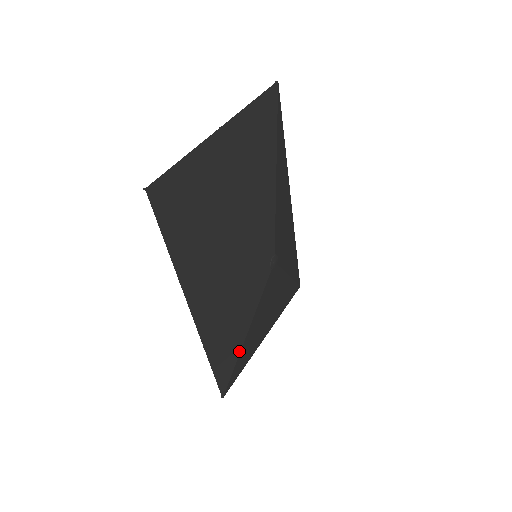
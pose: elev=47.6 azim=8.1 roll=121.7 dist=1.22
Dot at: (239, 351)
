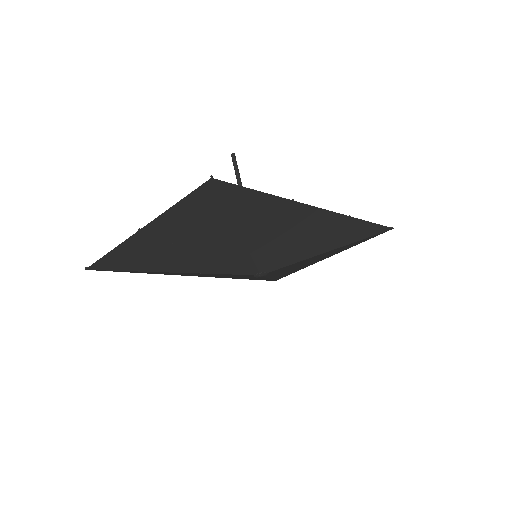
Dot at: (269, 279)
